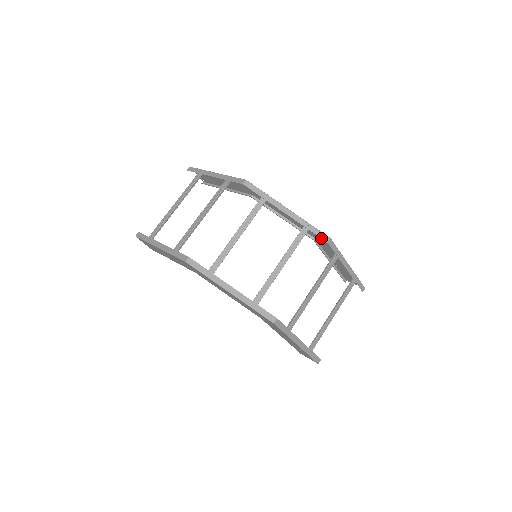
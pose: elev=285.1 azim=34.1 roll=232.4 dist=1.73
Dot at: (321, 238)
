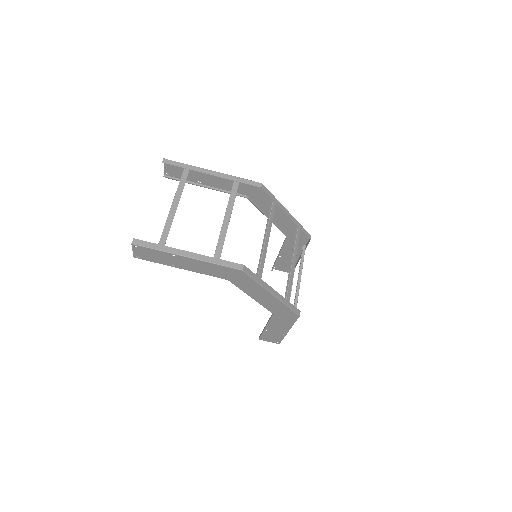
Dot at: (307, 236)
